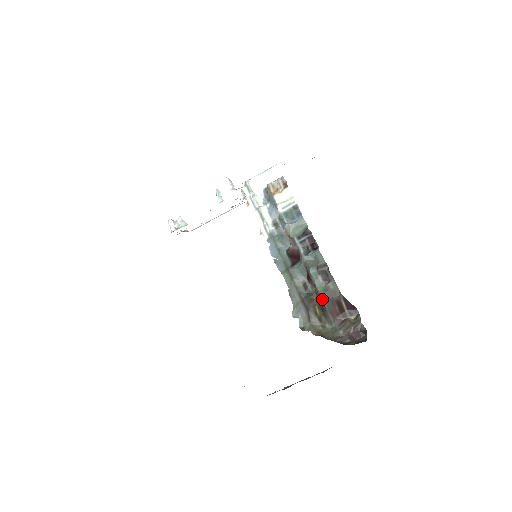
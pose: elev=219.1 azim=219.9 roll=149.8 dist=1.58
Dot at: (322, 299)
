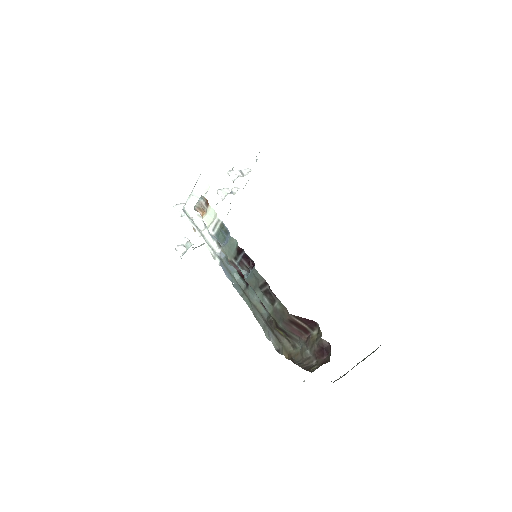
Dot at: (276, 322)
